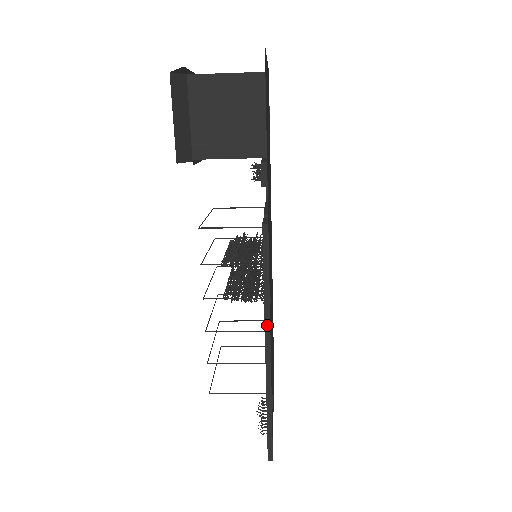
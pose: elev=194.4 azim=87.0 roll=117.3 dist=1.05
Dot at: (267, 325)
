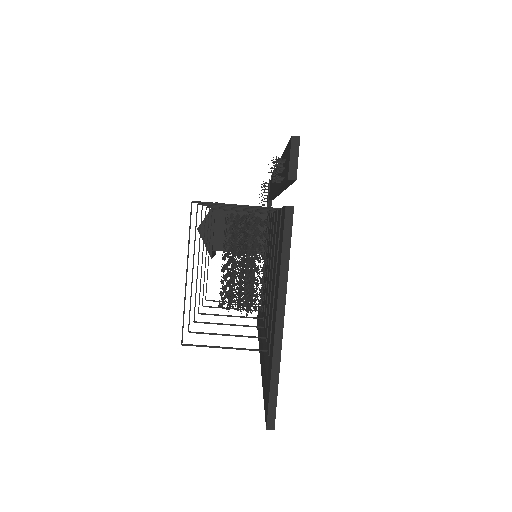
Dot at: occluded
